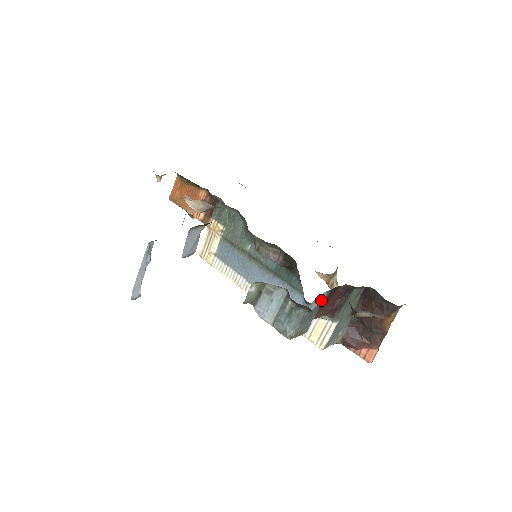
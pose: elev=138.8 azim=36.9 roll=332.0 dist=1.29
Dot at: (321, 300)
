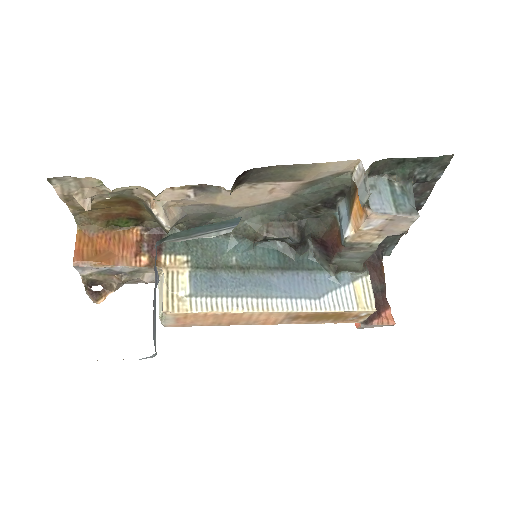
Dot at: occluded
